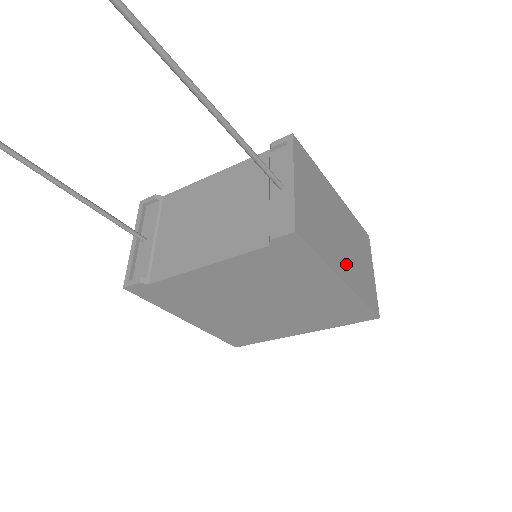
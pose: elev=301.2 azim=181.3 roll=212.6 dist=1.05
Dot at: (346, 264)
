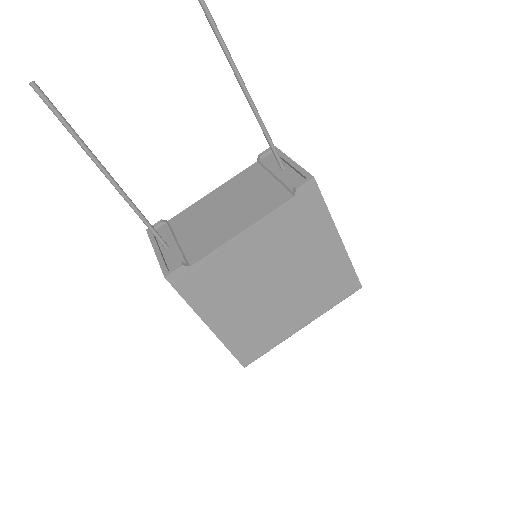
Dot at: occluded
